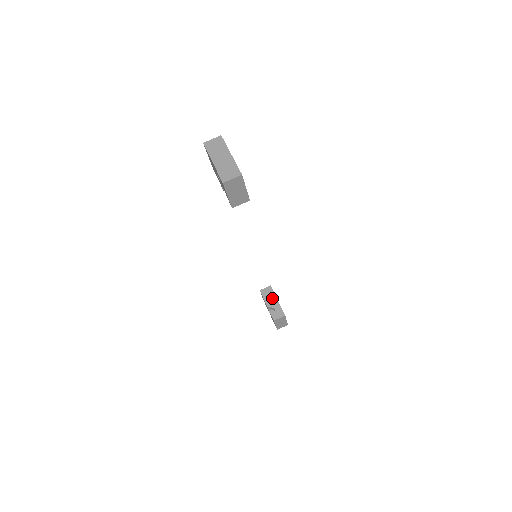
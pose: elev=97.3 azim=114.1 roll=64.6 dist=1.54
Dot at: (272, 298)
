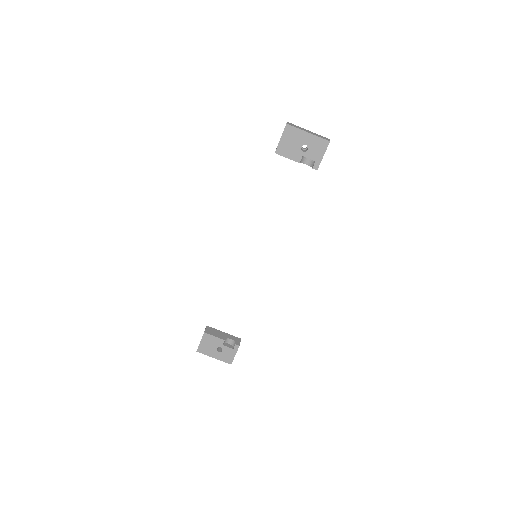
Dot at: (219, 333)
